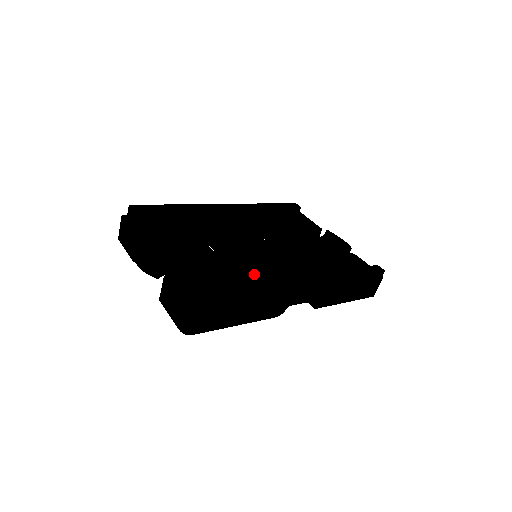
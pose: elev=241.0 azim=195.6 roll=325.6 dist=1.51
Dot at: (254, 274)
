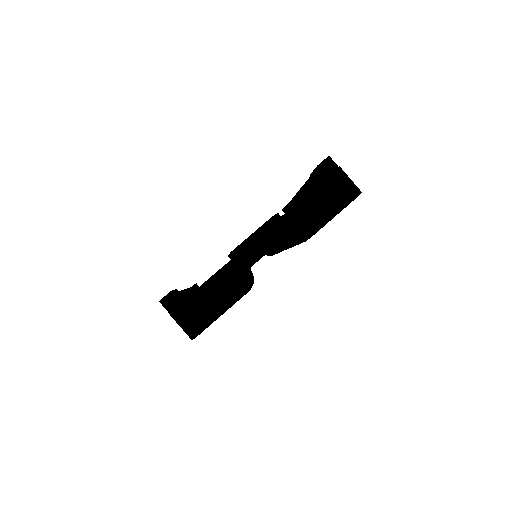
Dot at: occluded
